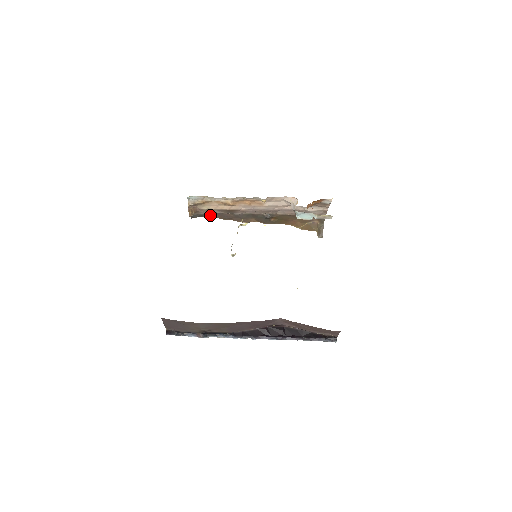
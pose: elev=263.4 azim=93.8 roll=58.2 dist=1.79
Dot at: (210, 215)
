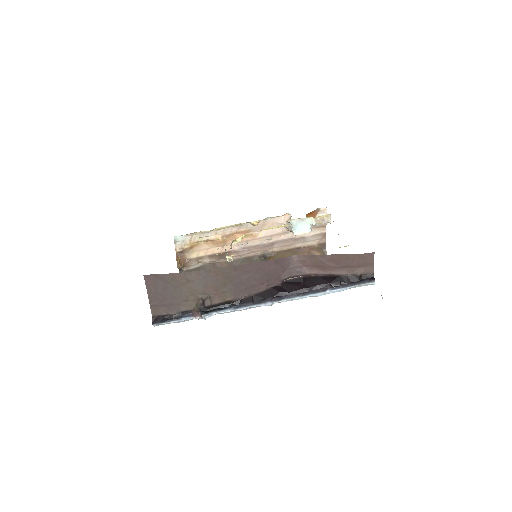
Dot at: occluded
